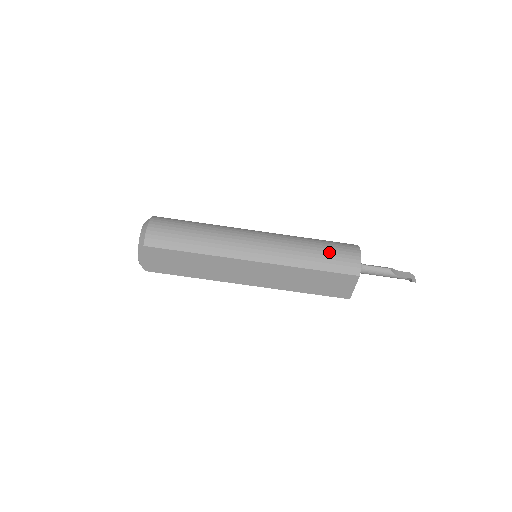
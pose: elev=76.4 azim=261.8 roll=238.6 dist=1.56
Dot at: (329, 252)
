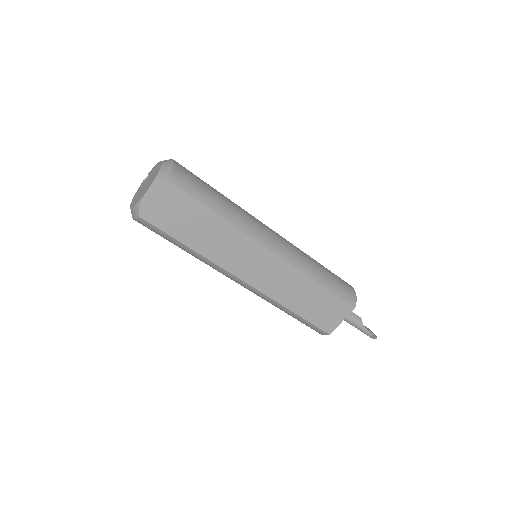
Dot at: (333, 275)
